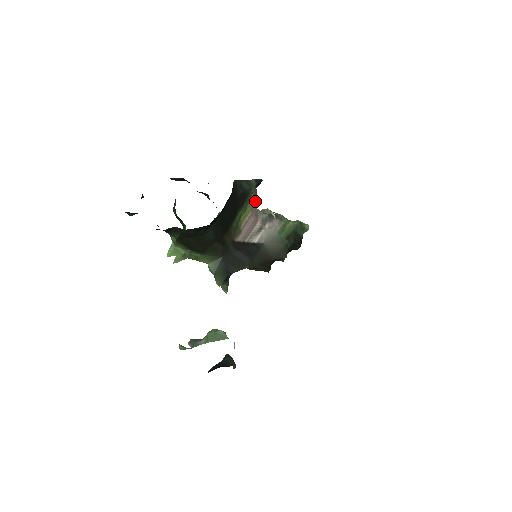
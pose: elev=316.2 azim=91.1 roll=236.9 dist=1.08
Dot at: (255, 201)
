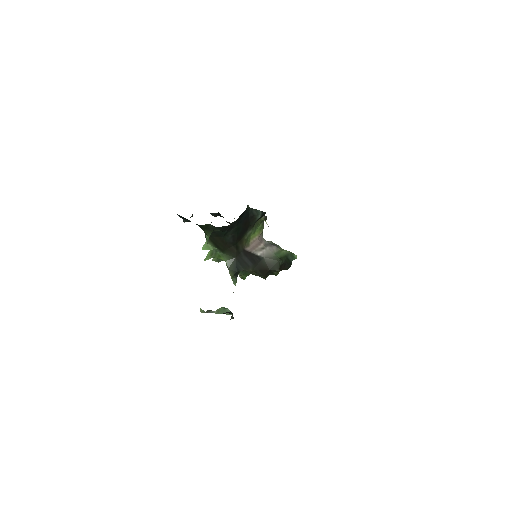
Dot at: (262, 231)
